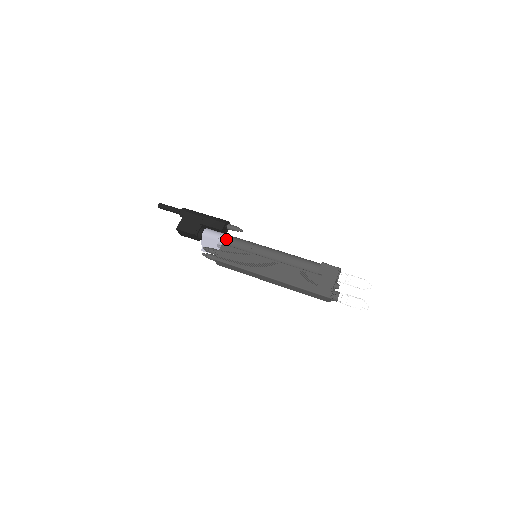
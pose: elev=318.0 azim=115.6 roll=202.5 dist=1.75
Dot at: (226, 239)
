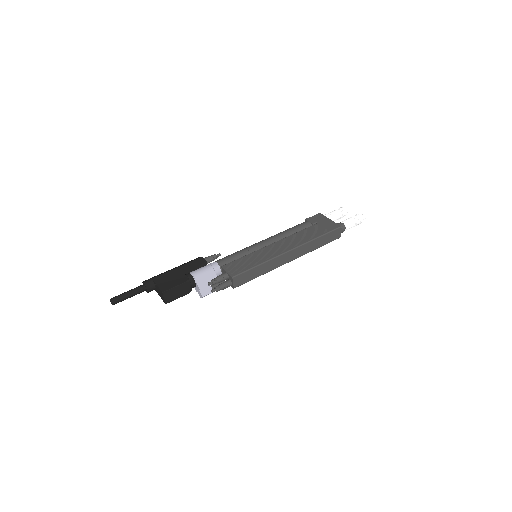
Dot at: (220, 262)
